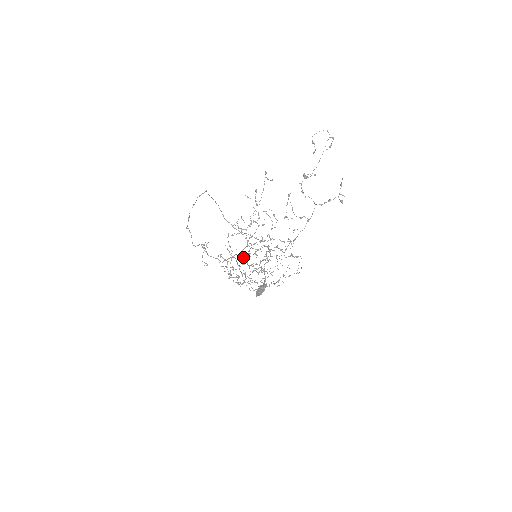
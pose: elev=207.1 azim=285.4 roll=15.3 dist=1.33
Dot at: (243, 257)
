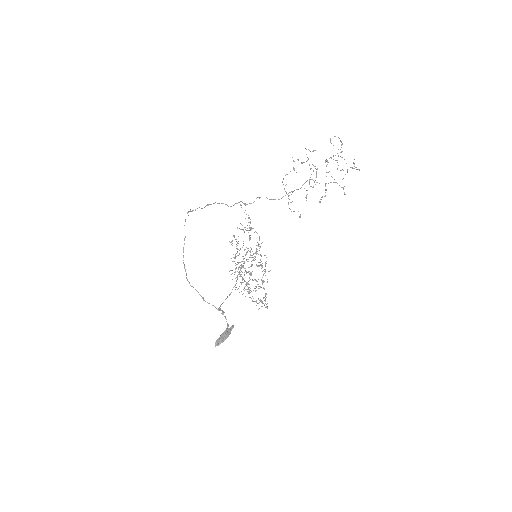
Dot at: (245, 254)
